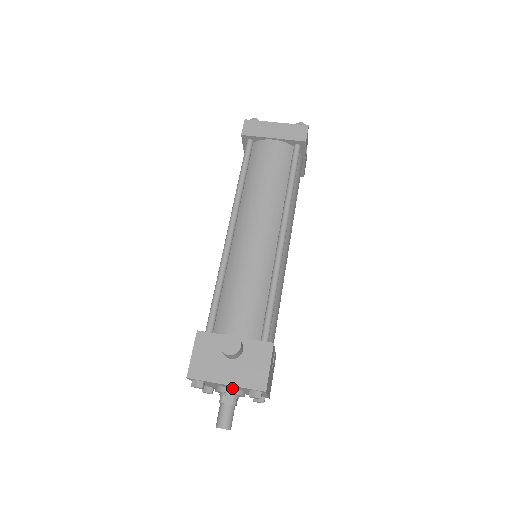
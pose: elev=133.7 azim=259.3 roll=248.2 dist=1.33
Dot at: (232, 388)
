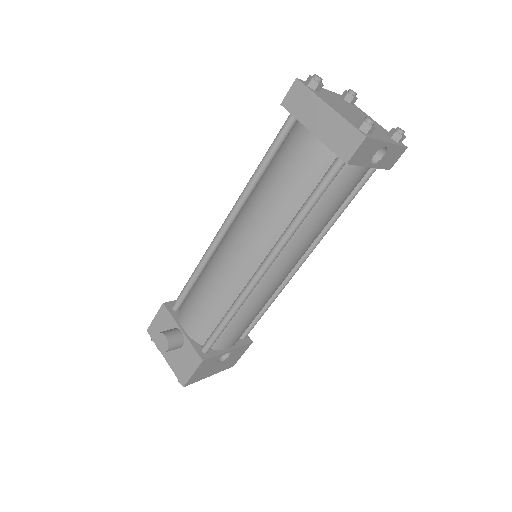
Dot at: occluded
